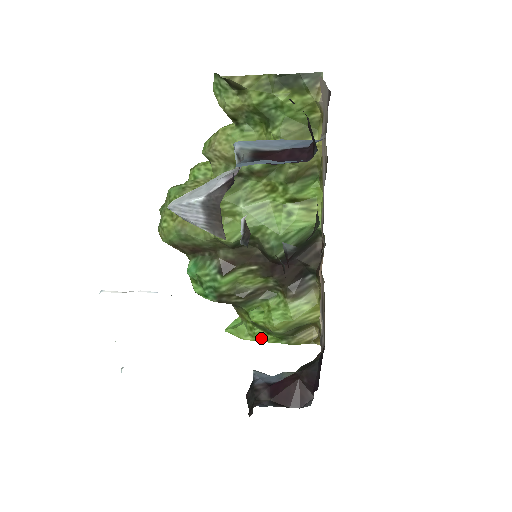
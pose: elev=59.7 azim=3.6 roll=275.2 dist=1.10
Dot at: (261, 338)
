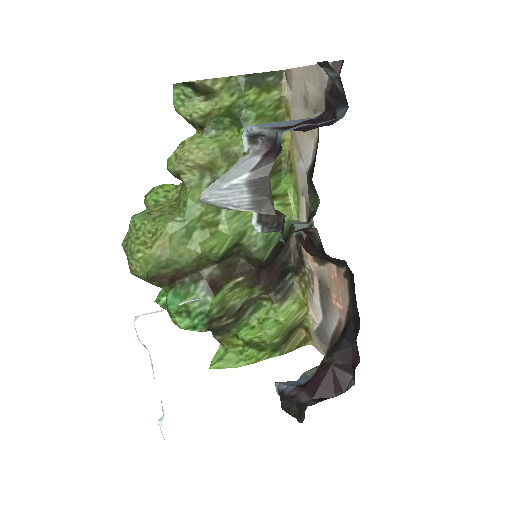
Dot at: (254, 358)
